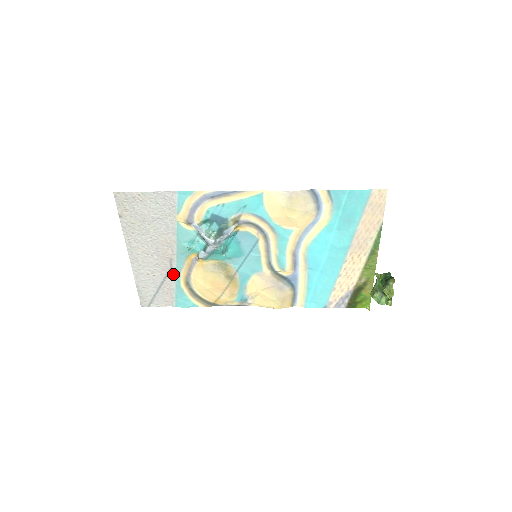
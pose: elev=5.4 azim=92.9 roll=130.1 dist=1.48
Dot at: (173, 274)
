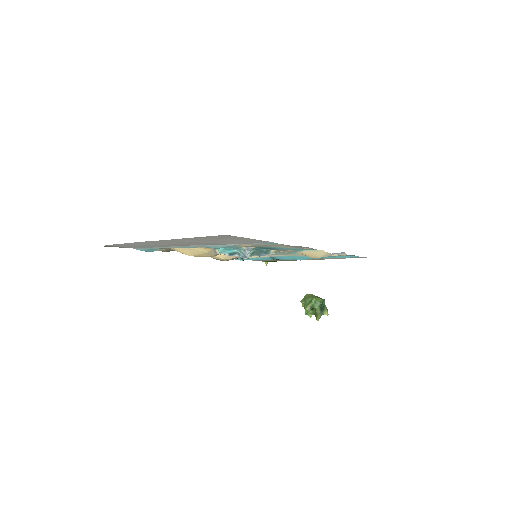
Dot at: (173, 246)
